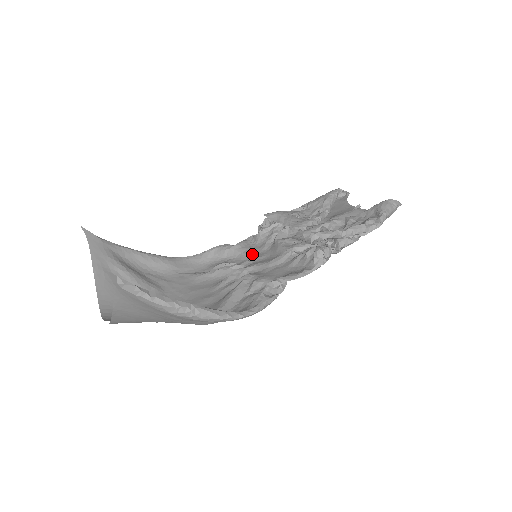
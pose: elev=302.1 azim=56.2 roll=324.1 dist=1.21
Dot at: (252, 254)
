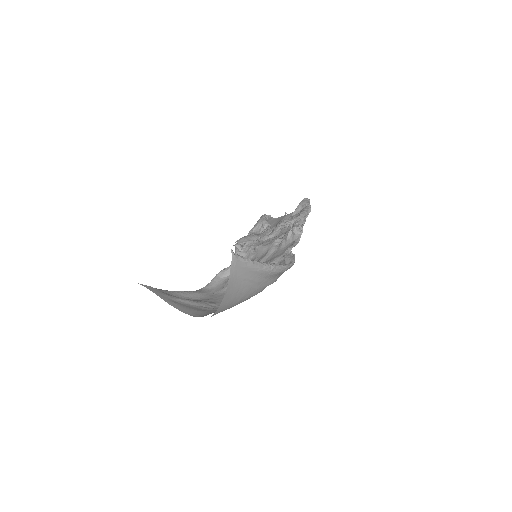
Dot at: occluded
